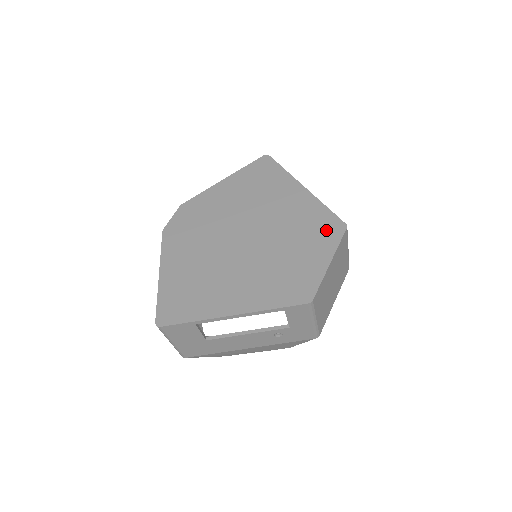
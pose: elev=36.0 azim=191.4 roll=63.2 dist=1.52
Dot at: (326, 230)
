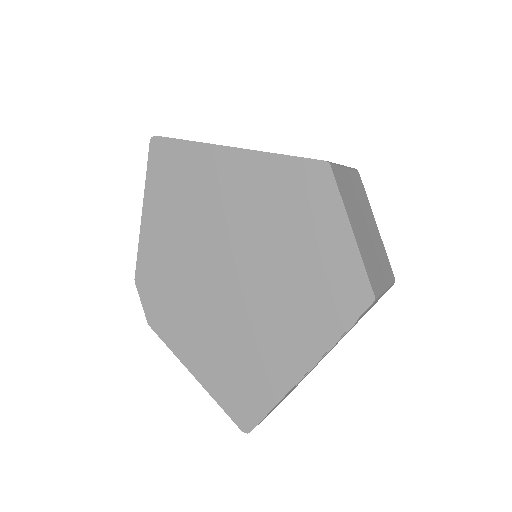
Dot at: (309, 189)
